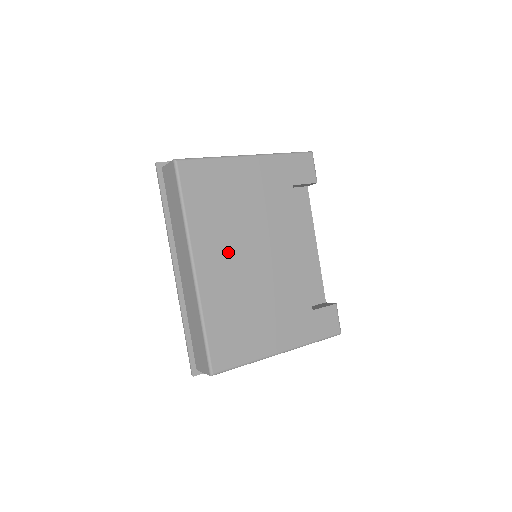
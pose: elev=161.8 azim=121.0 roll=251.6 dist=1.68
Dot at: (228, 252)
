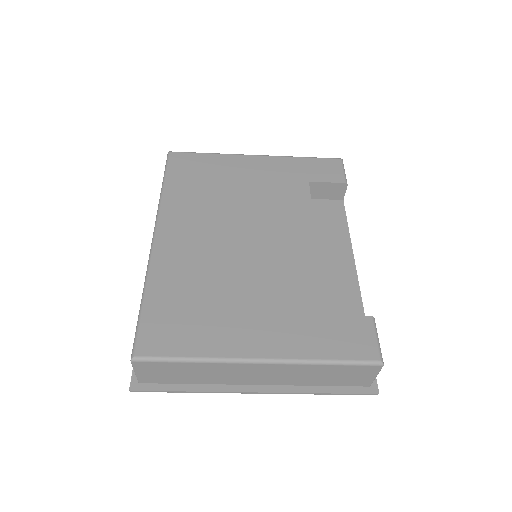
Dot at: (204, 228)
